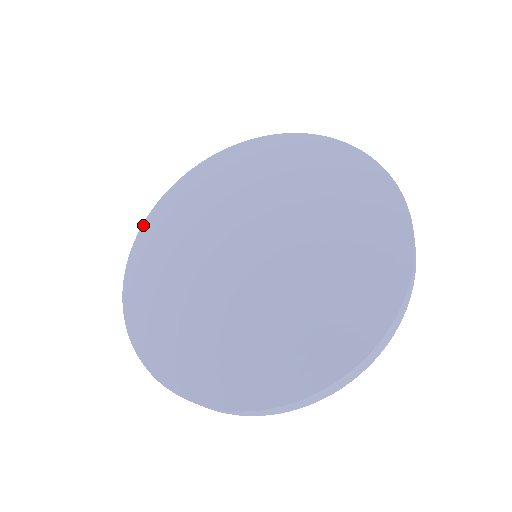
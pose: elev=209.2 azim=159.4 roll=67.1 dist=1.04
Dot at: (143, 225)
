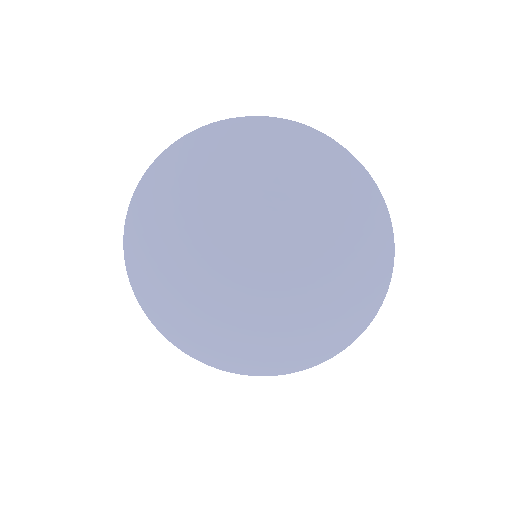
Dot at: (128, 271)
